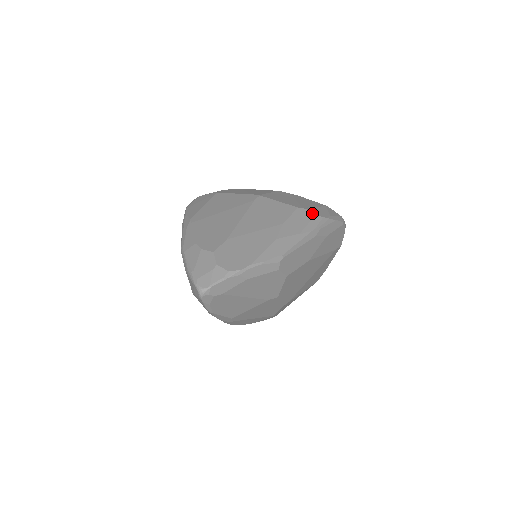
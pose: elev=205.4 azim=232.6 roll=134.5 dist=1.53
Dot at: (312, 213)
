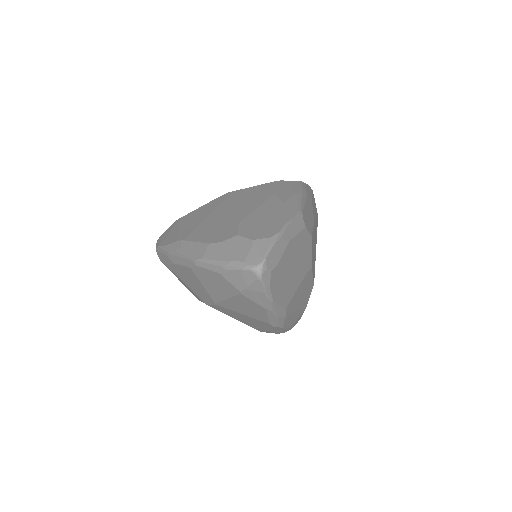
Dot at: (288, 181)
